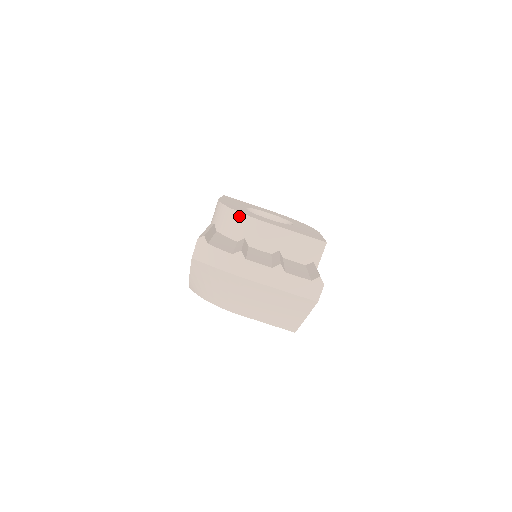
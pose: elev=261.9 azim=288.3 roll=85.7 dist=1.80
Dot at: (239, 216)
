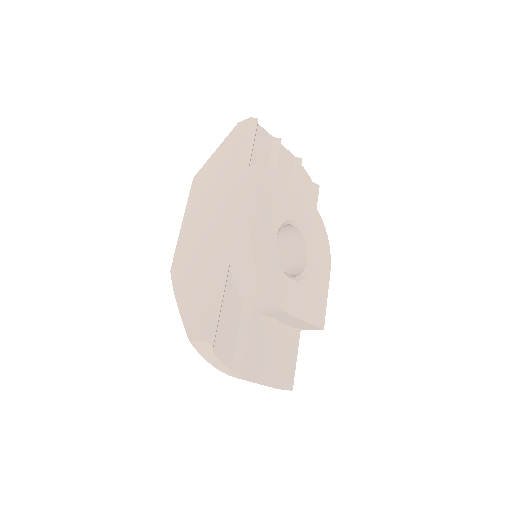
Dot at: (262, 292)
